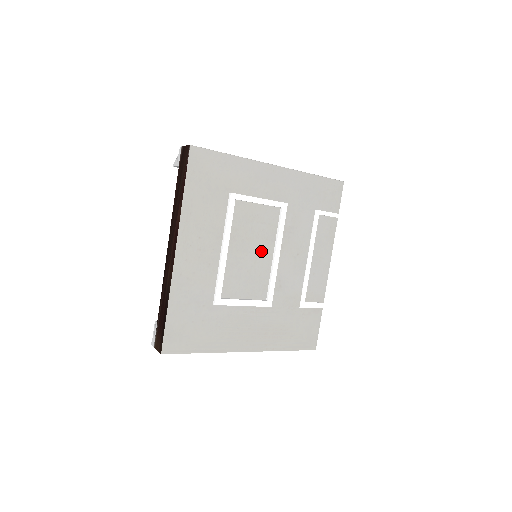
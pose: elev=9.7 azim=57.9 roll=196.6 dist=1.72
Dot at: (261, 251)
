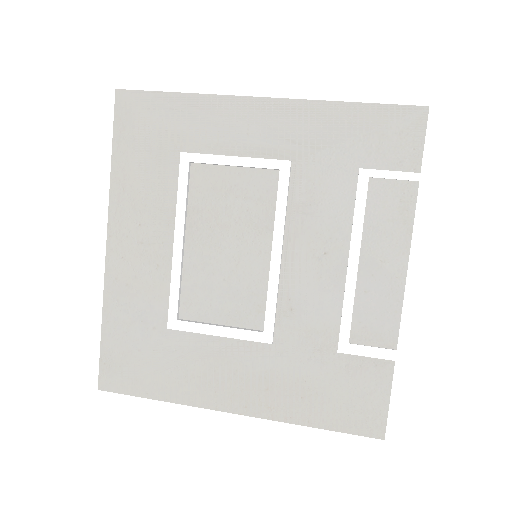
Dot at: (247, 246)
